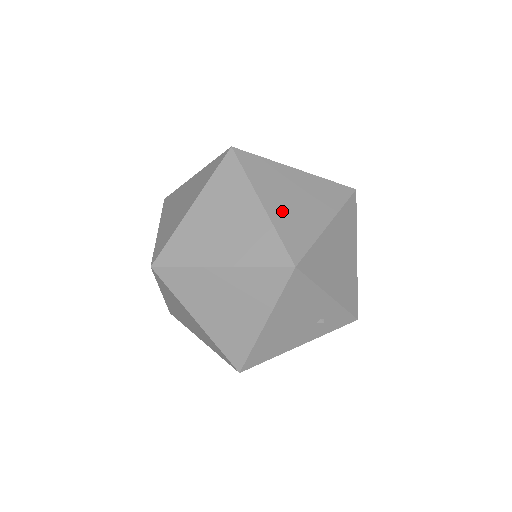
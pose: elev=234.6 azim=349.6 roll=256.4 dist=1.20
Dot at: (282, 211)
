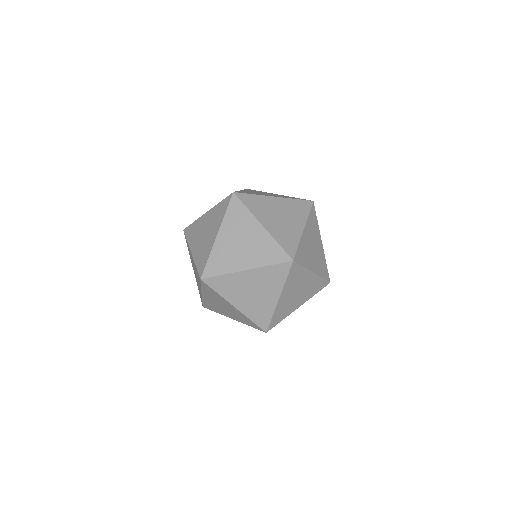
Dot at: occluded
